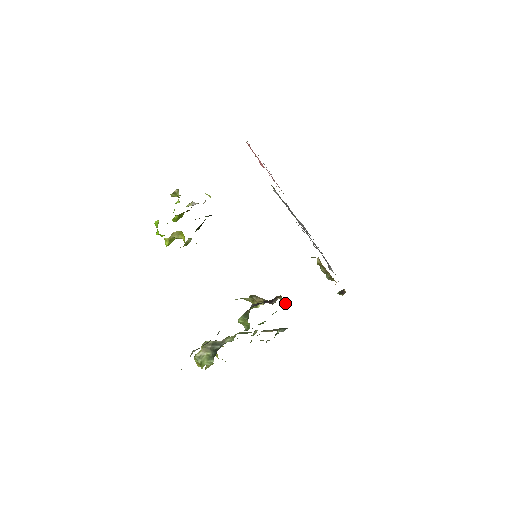
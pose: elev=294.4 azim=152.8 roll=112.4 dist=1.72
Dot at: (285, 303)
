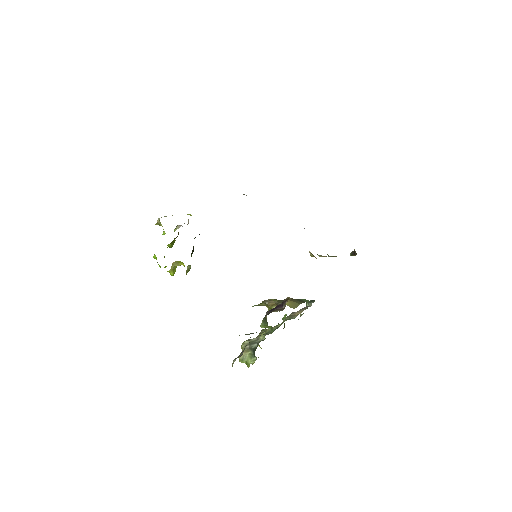
Dot at: (293, 308)
